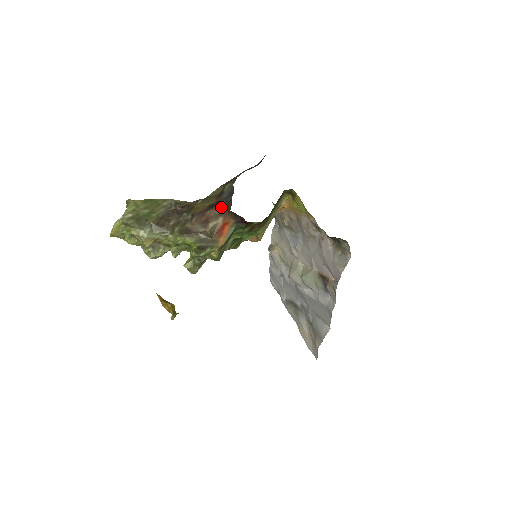
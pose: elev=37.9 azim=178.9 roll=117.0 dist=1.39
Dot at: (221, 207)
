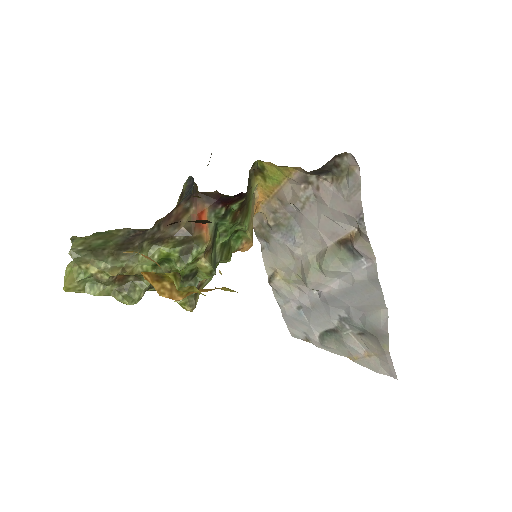
Dot at: (187, 199)
